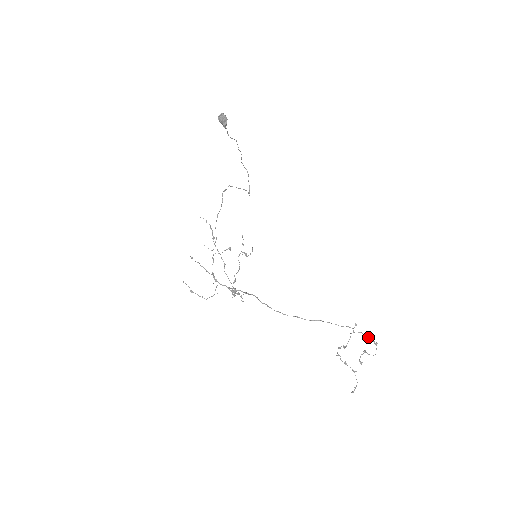
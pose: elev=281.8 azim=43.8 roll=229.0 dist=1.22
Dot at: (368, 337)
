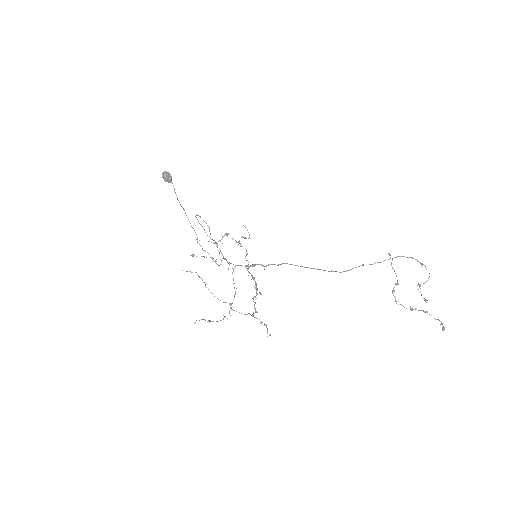
Dot at: occluded
